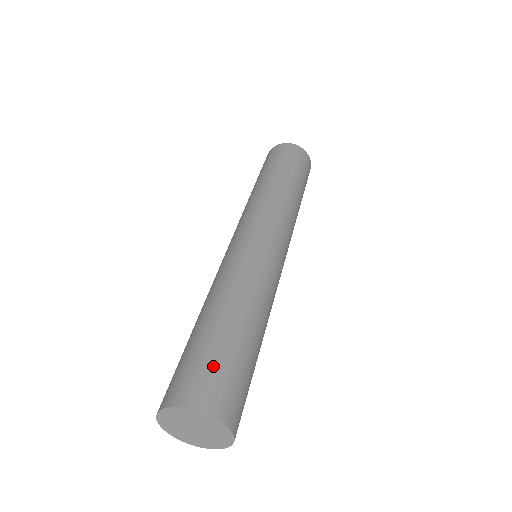
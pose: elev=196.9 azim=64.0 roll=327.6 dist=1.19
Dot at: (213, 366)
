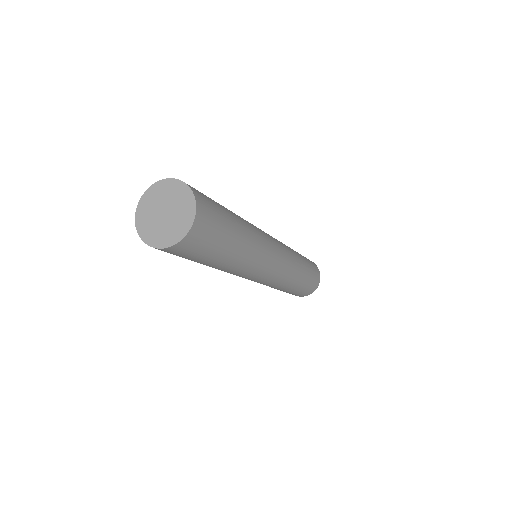
Dot at: occluded
